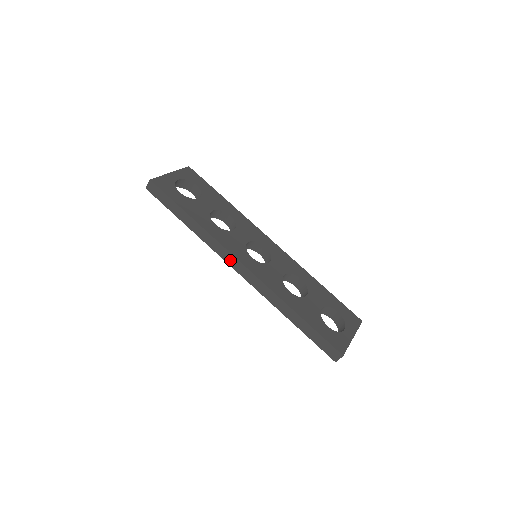
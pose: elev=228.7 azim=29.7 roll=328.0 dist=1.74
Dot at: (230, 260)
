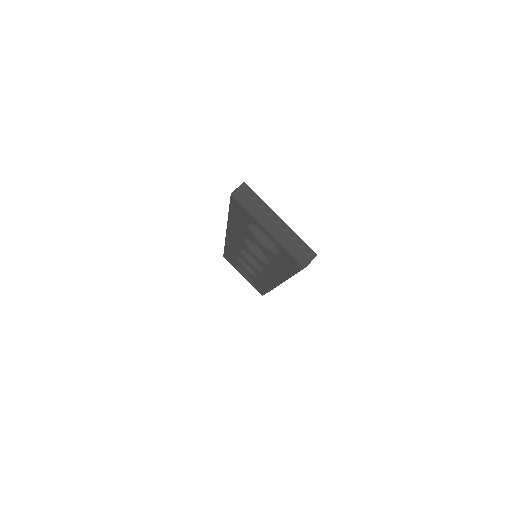
Dot at: occluded
